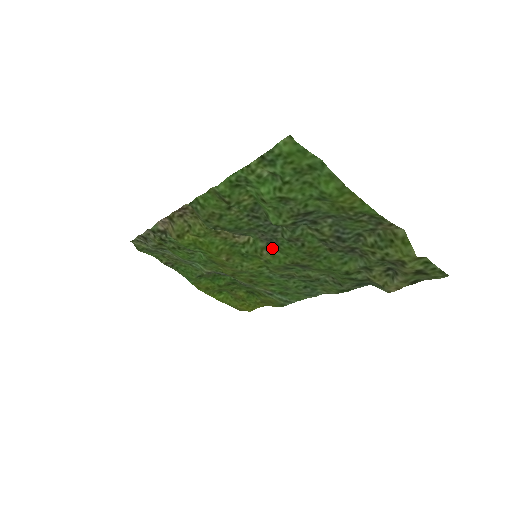
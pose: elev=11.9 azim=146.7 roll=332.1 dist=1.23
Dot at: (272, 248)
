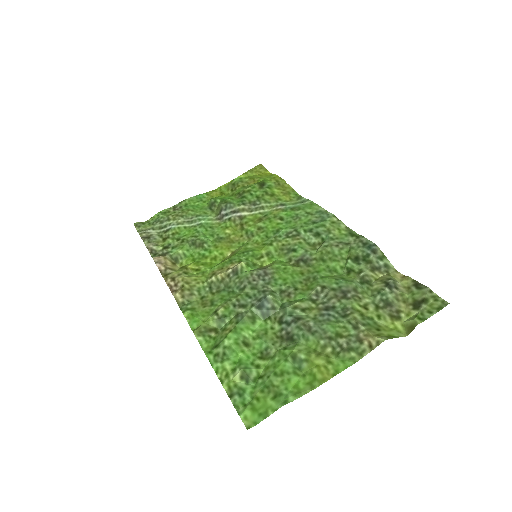
Dot at: (267, 267)
